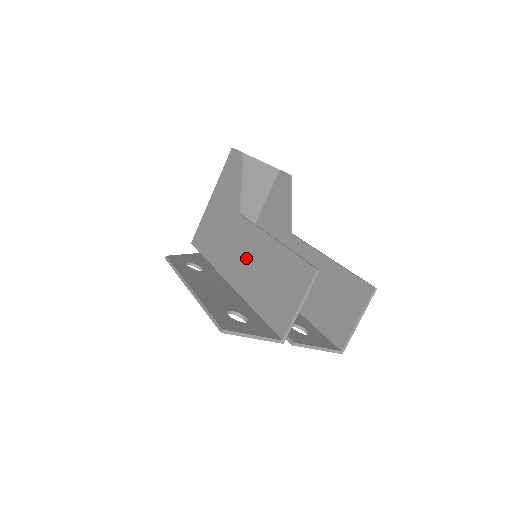
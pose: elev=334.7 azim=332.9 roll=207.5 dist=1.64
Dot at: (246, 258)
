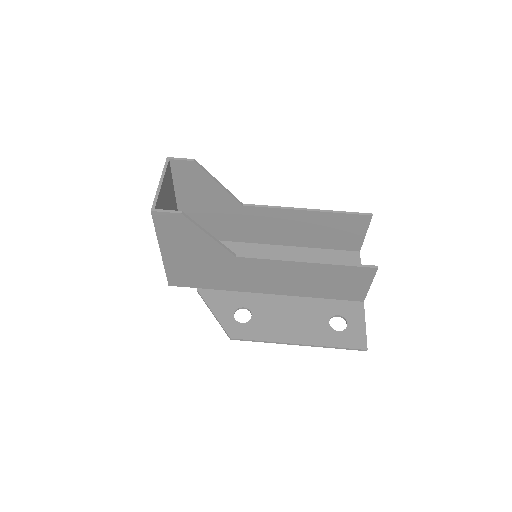
Dot at: (279, 279)
